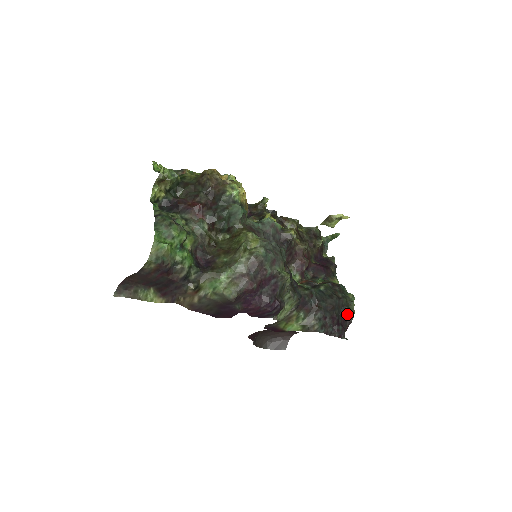
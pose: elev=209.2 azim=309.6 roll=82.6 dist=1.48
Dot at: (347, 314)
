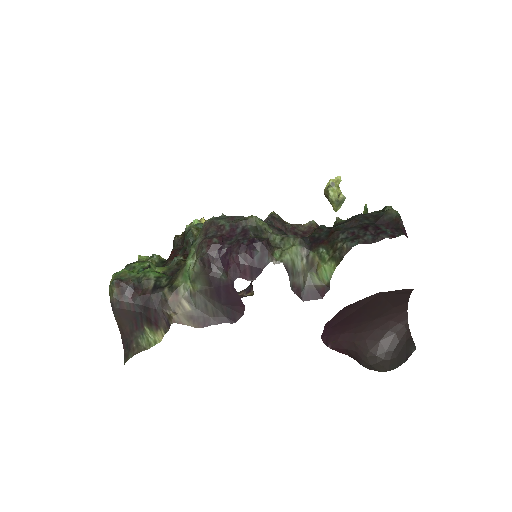
Dot at: (385, 217)
